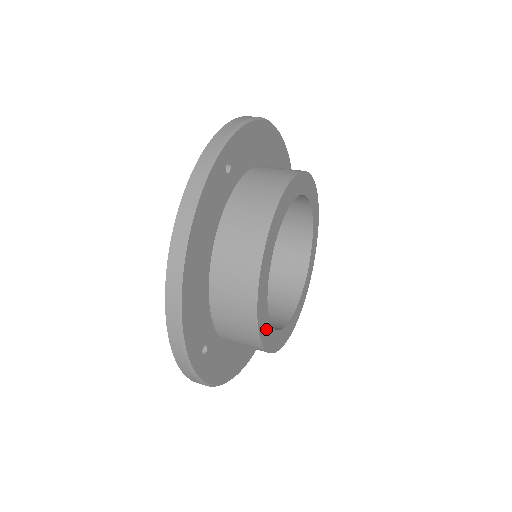
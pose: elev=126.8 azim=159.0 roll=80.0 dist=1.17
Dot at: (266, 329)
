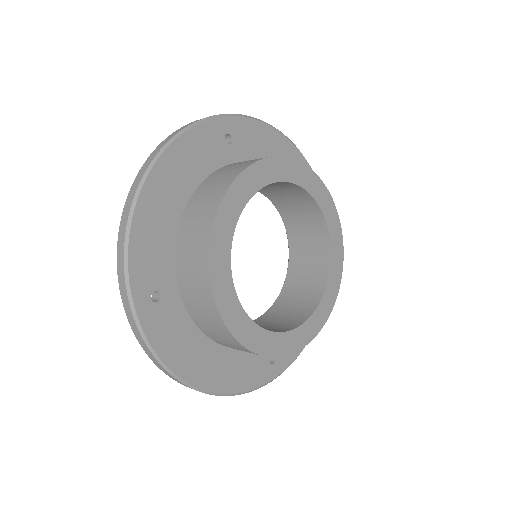
Dot at: (302, 334)
